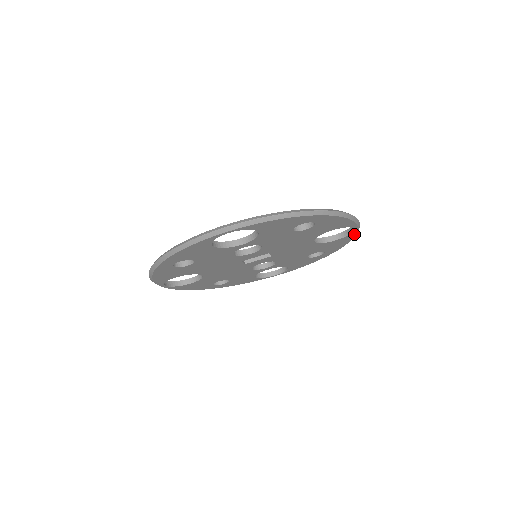
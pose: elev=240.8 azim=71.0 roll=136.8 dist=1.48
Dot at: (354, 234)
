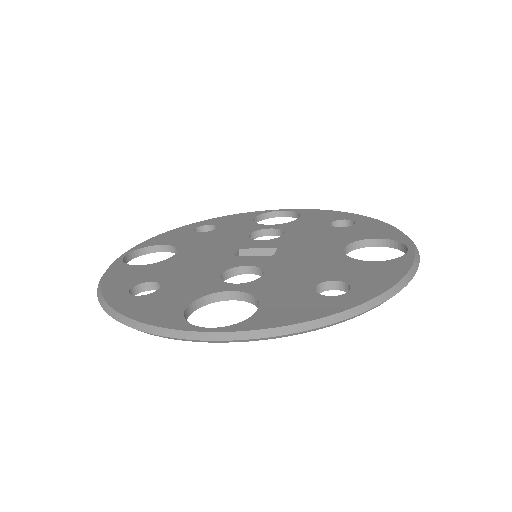
Dot at: occluded
